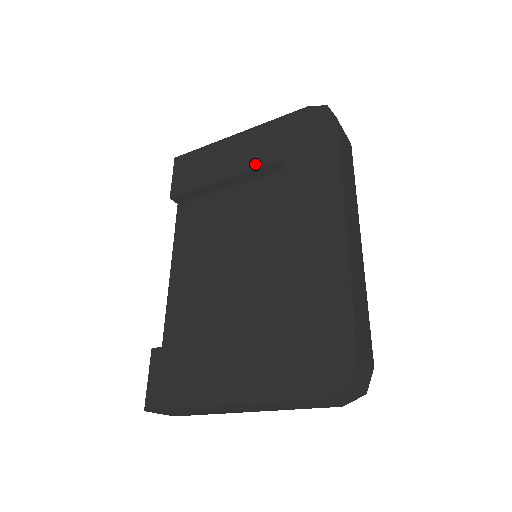
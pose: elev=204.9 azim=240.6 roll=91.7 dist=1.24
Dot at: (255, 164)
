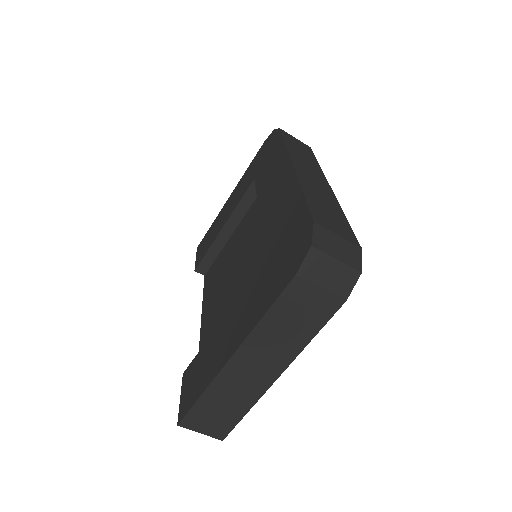
Dot at: (239, 199)
